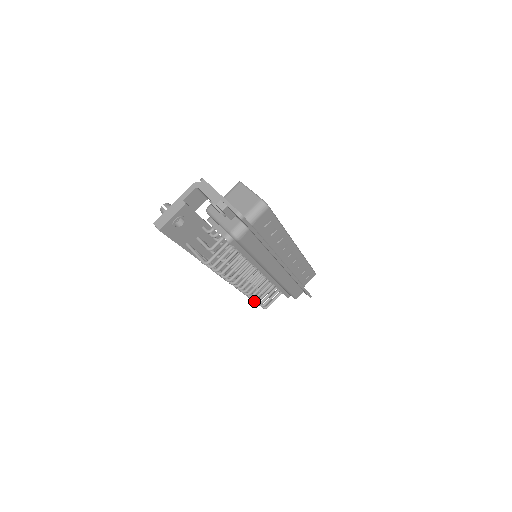
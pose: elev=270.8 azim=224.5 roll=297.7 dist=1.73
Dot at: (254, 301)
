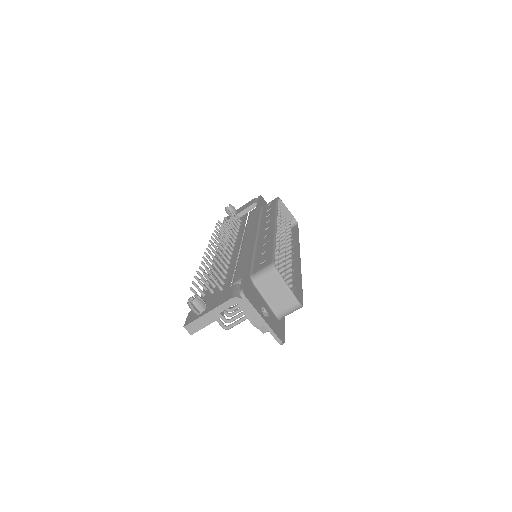
Dot at: occluded
